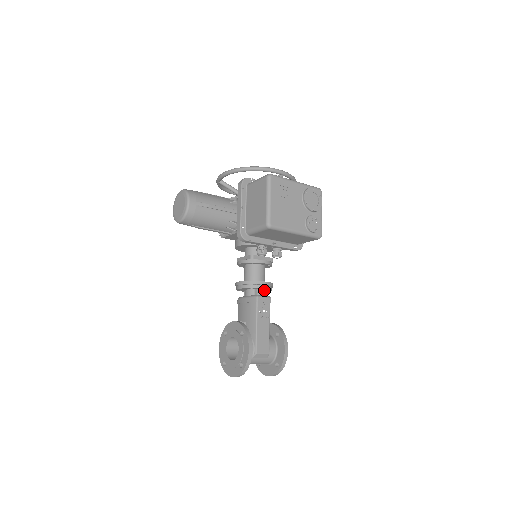
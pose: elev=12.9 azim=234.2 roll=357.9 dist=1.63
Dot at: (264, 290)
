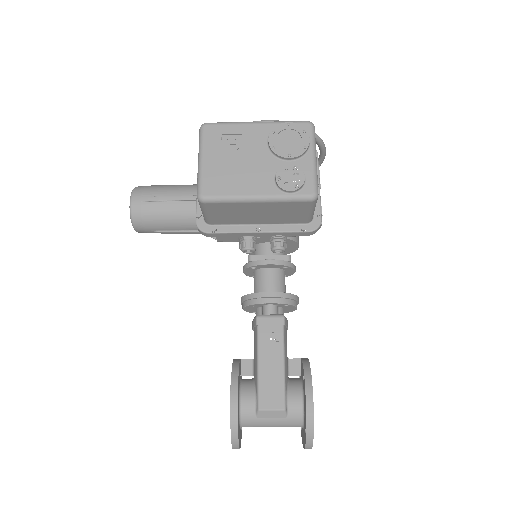
Dot at: (273, 306)
